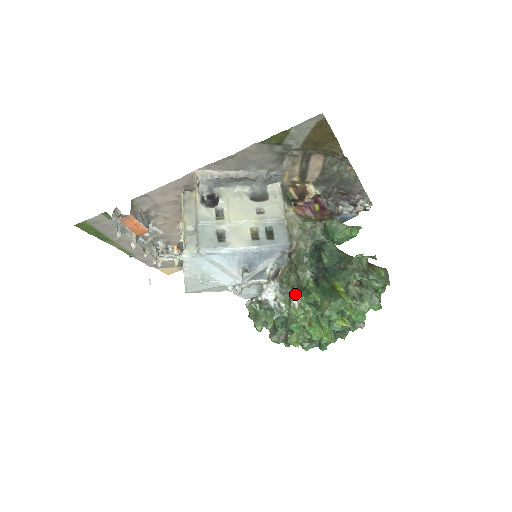
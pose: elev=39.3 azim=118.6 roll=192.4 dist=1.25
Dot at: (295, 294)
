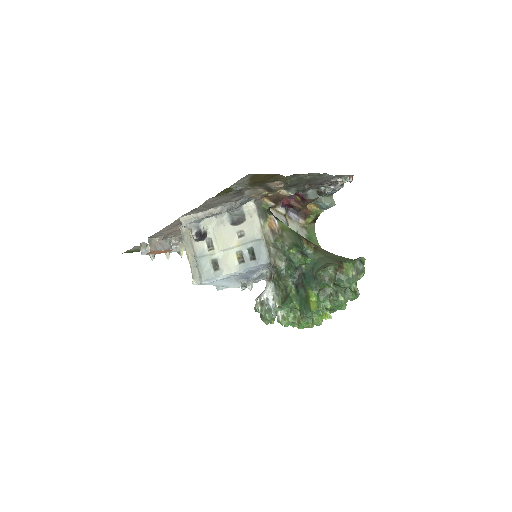
Dot at: (277, 309)
